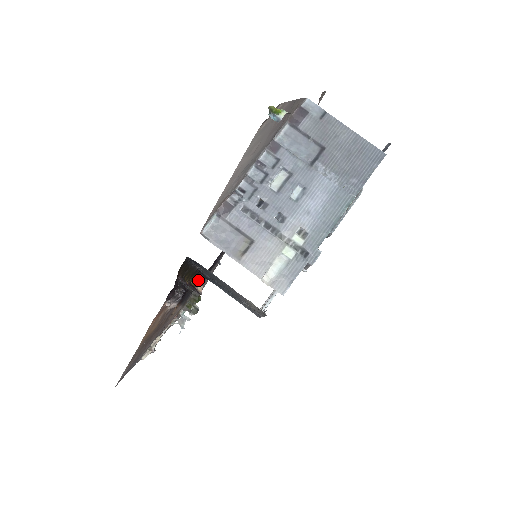
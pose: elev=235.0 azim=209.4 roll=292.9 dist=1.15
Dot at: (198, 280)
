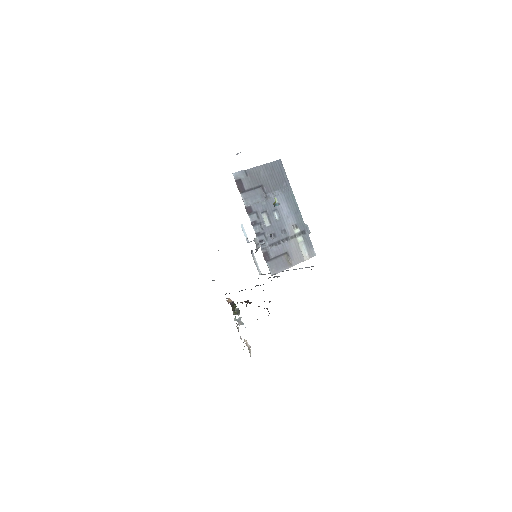
Dot at: occluded
